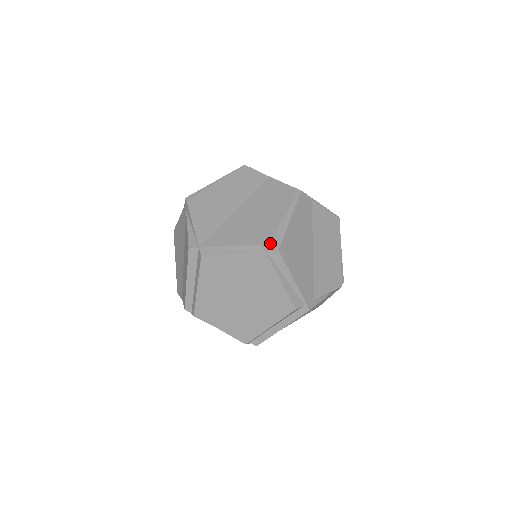
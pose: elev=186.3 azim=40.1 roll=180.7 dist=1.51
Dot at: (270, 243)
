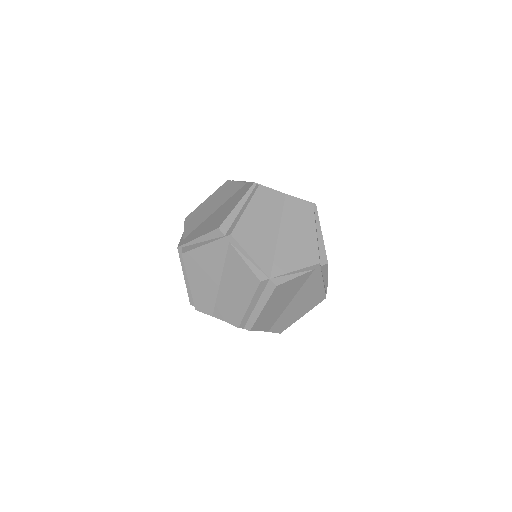
Dot at: (320, 259)
